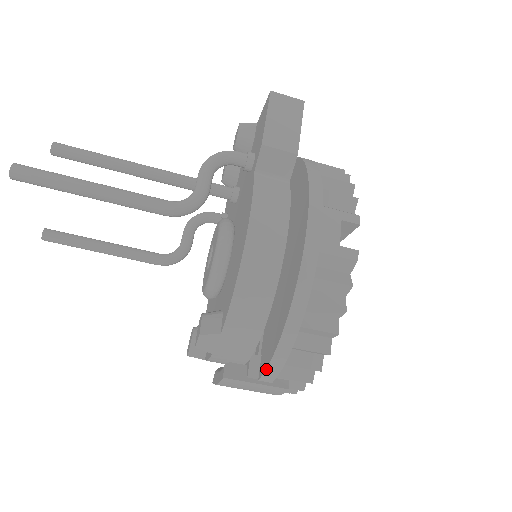
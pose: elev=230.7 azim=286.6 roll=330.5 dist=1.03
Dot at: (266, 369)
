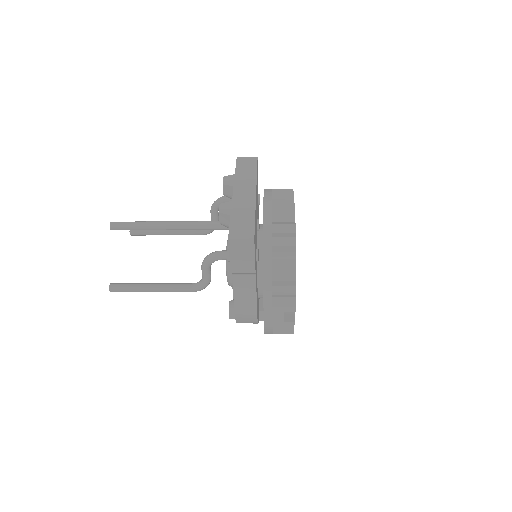
Dot at: occluded
